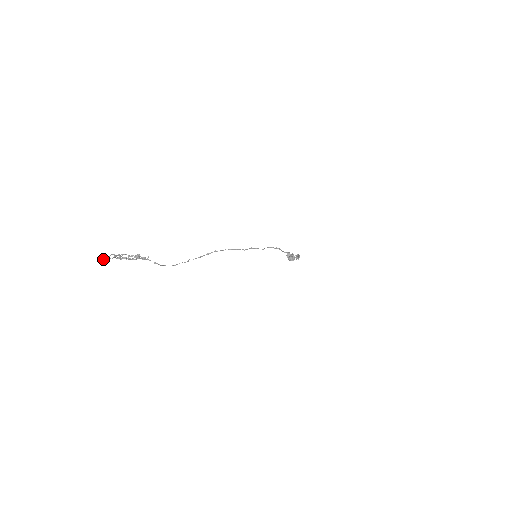
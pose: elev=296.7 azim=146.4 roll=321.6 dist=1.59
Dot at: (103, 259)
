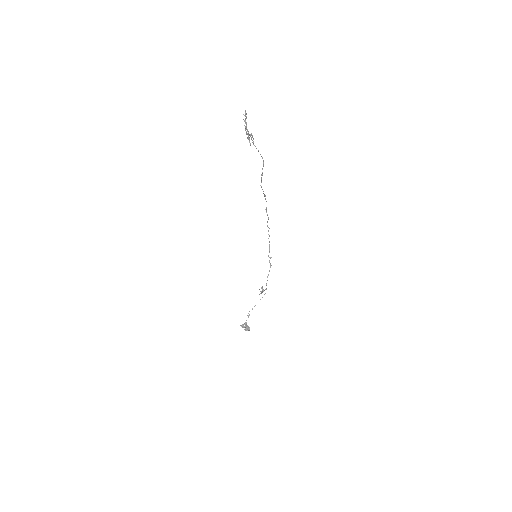
Dot at: occluded
